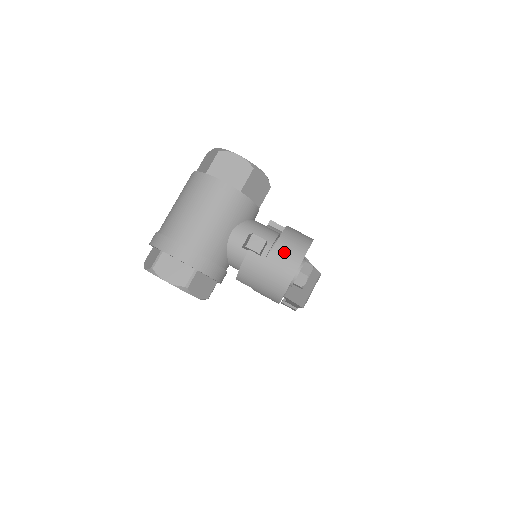
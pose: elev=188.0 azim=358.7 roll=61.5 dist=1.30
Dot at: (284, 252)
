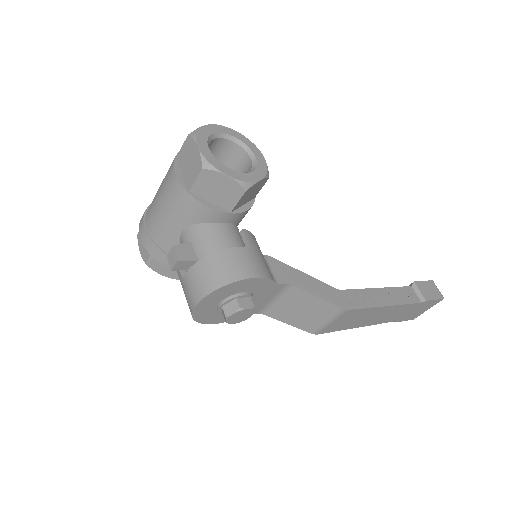
Dot at: (193, 280)
